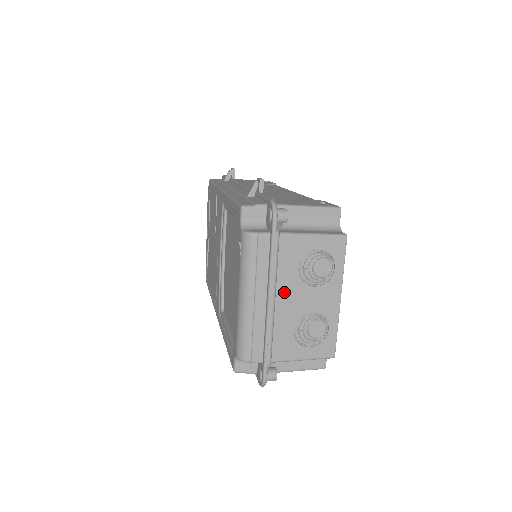
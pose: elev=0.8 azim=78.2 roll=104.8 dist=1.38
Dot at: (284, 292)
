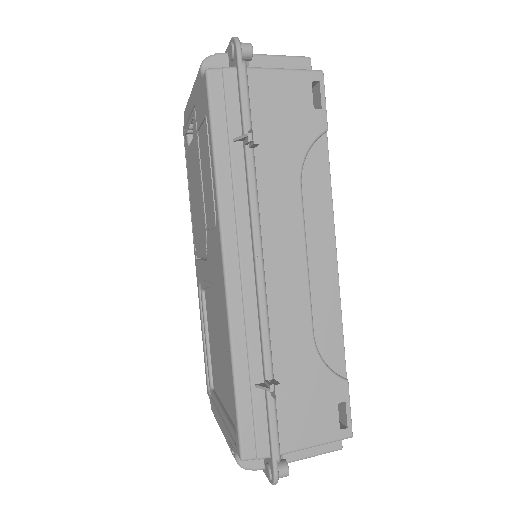
Dot at: occluded
